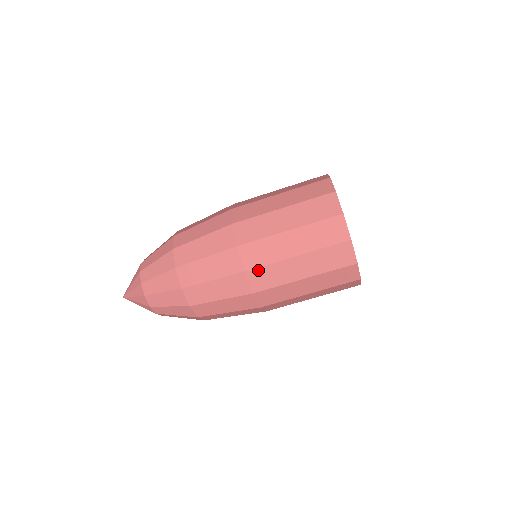
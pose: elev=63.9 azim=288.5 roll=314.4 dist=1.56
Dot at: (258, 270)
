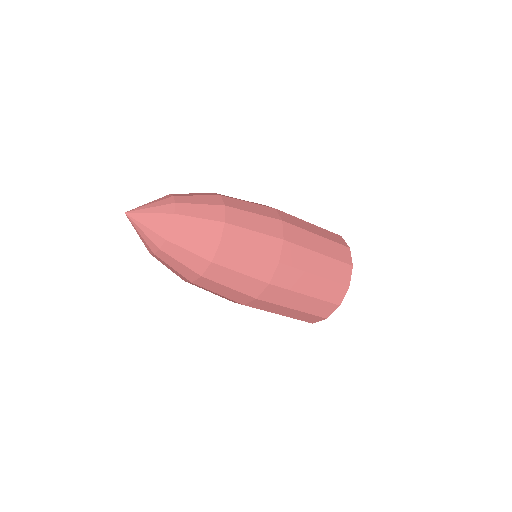
Dot at: (277, 288)
